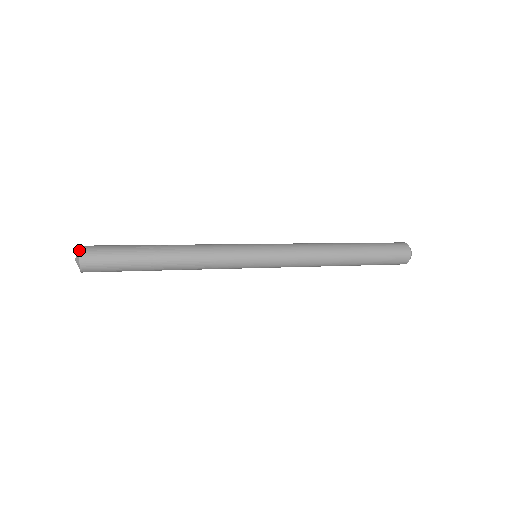
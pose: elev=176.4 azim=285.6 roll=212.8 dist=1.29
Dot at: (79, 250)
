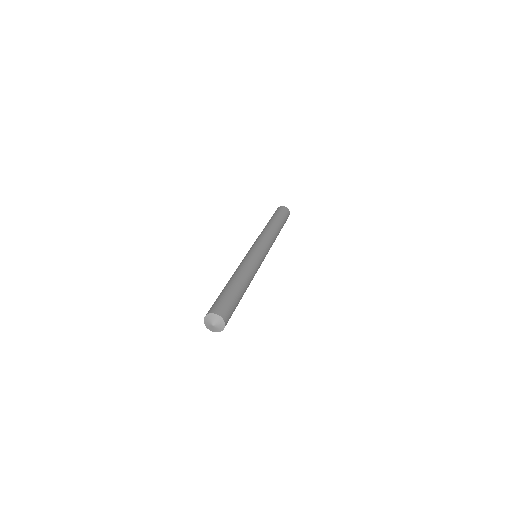
Dot at: (215, 314)
